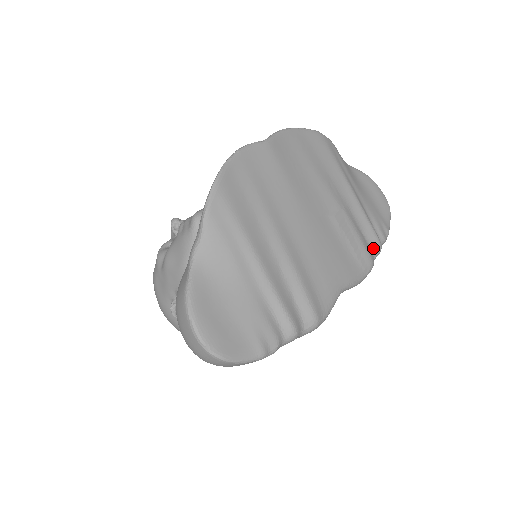
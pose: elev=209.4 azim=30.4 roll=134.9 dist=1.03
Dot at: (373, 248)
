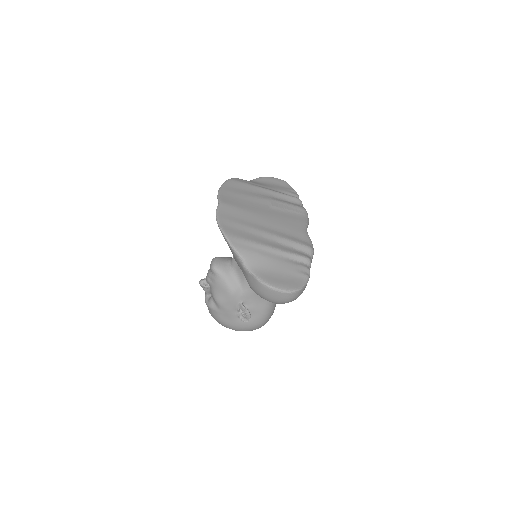
Dot at: (298, 203)
